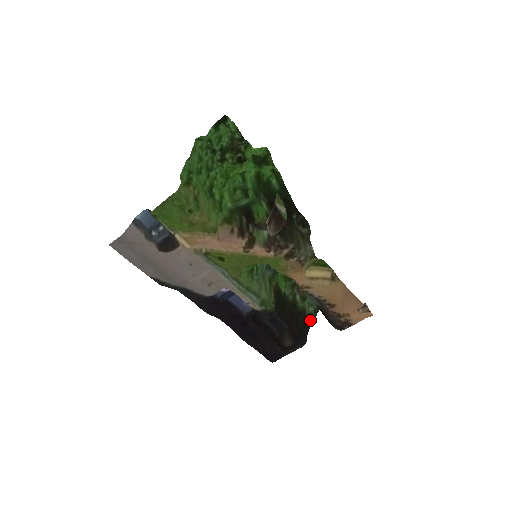
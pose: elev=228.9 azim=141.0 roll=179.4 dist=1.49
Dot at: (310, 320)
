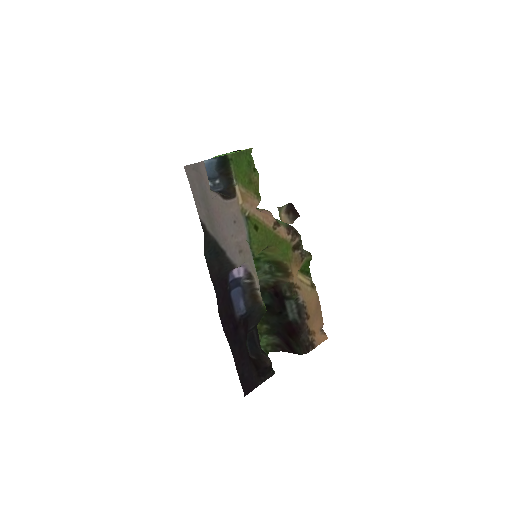
Dot at: occluded
